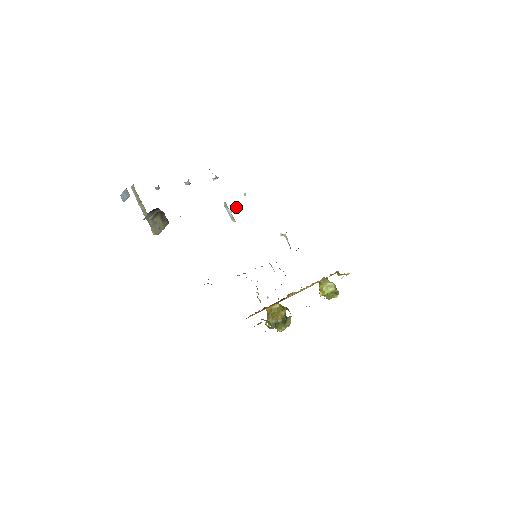
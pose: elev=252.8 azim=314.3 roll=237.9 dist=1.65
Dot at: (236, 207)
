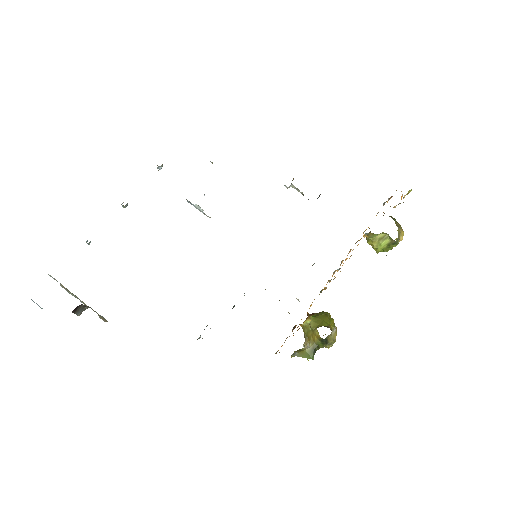
Dot at: occluded
